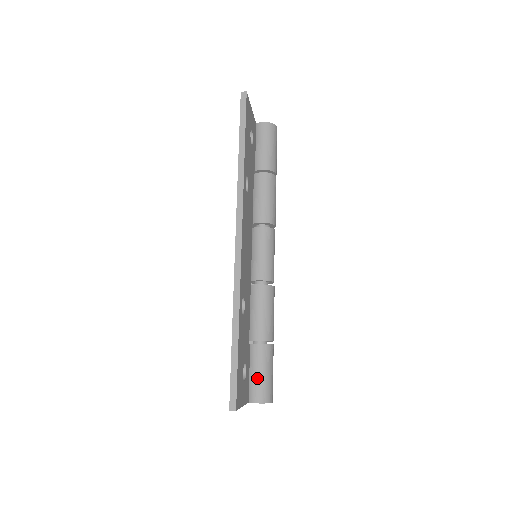
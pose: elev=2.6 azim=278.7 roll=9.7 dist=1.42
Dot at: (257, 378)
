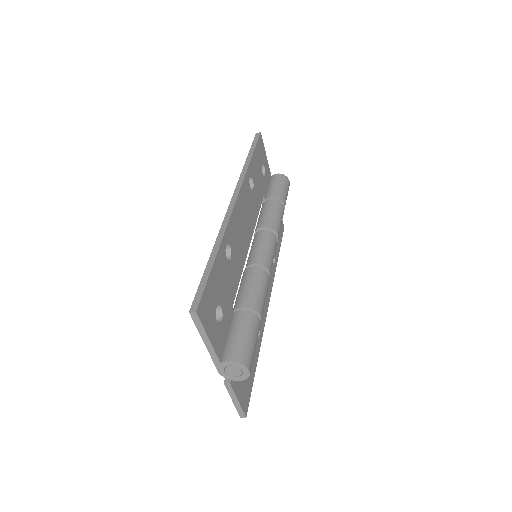
Dot at: (235, 338)
